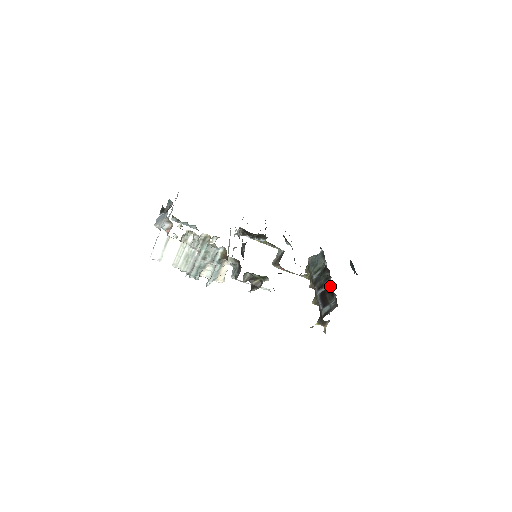
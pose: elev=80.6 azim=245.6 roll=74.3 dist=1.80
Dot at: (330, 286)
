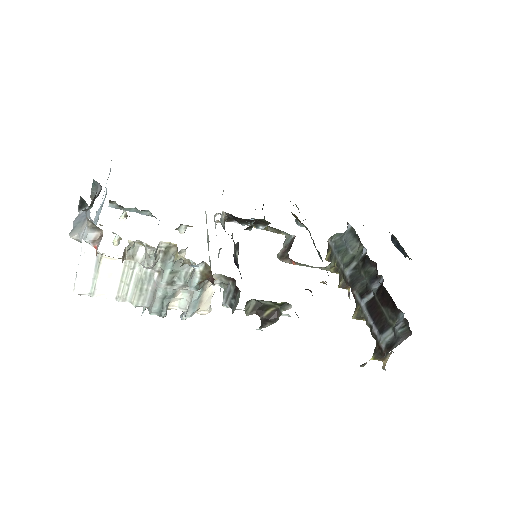
Dot at: (386, 294)
